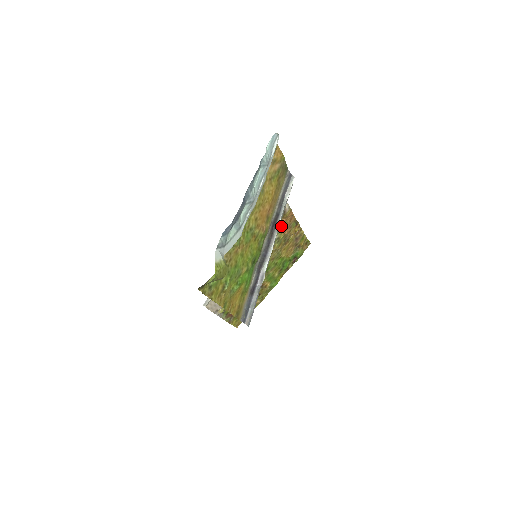
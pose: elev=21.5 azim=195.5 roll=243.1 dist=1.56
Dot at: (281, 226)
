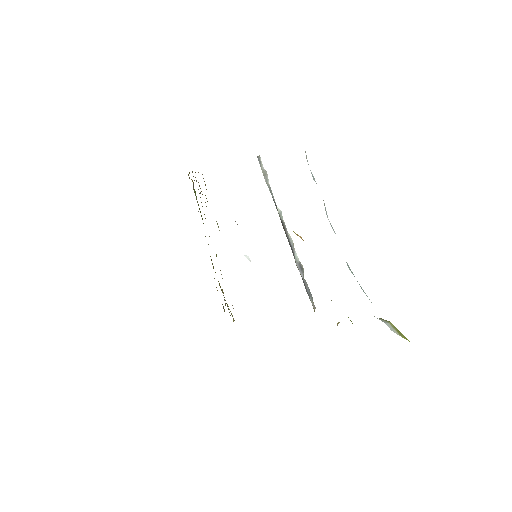
Dot at: occluded
